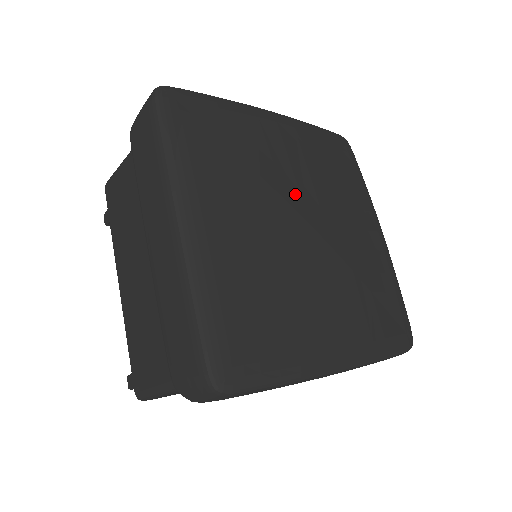
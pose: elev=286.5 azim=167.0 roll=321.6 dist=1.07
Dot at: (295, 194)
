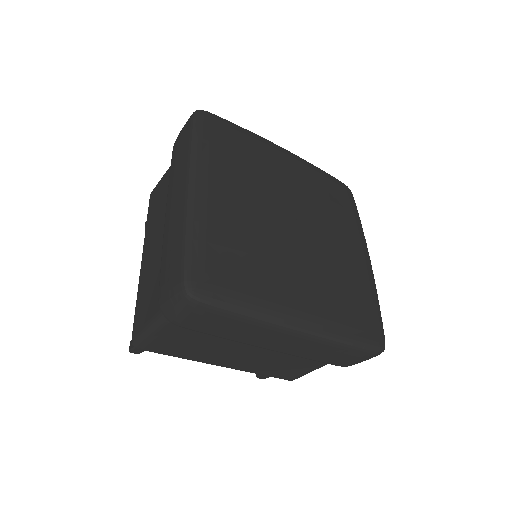
Dot at: (289, 199)
